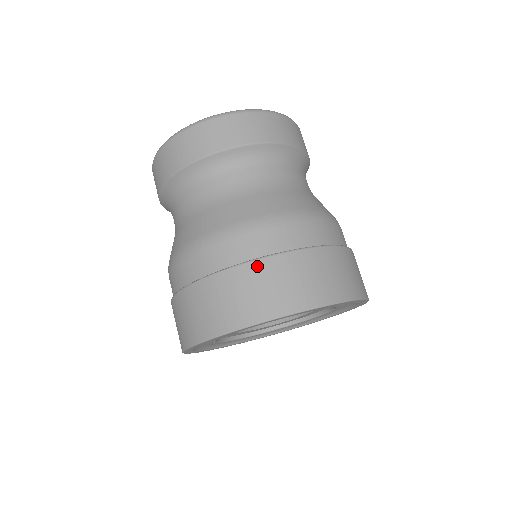
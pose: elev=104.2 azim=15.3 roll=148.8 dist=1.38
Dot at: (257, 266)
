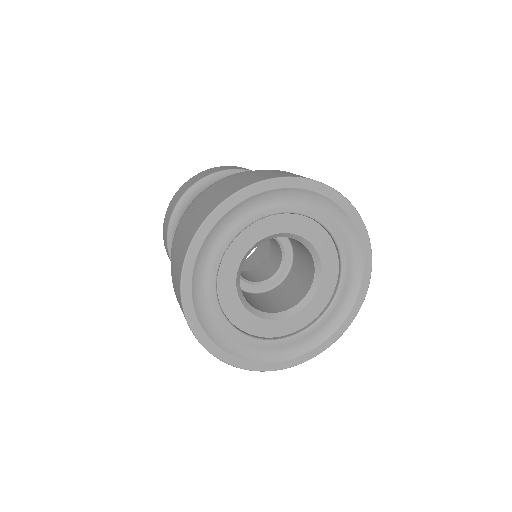
Dot at: occluded
